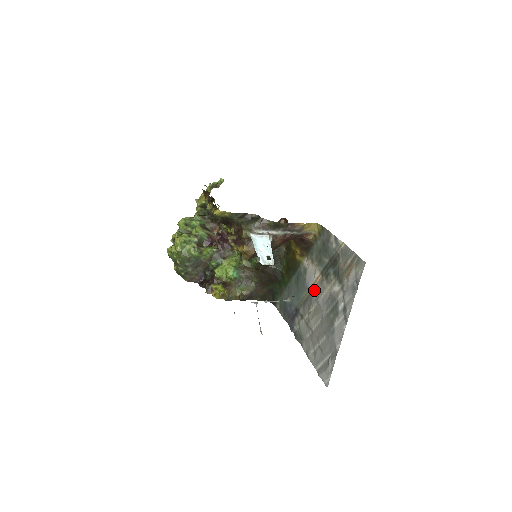
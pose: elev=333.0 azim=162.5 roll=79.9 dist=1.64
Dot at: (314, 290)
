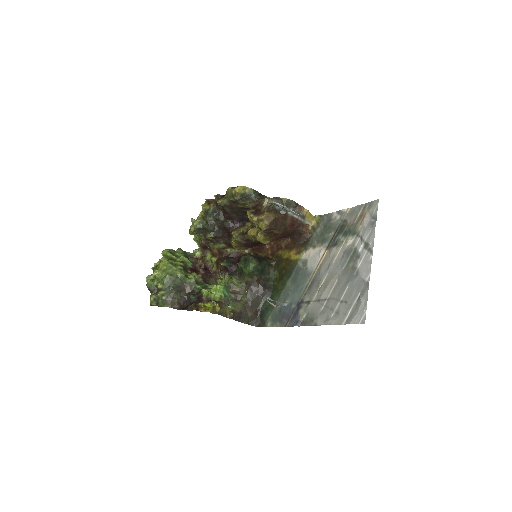
Dot at: (321, 267)
